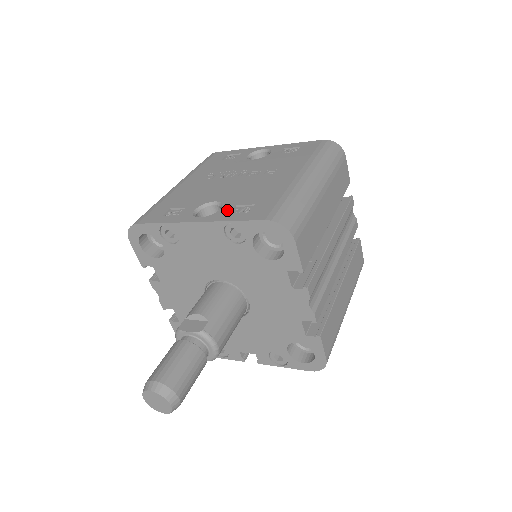
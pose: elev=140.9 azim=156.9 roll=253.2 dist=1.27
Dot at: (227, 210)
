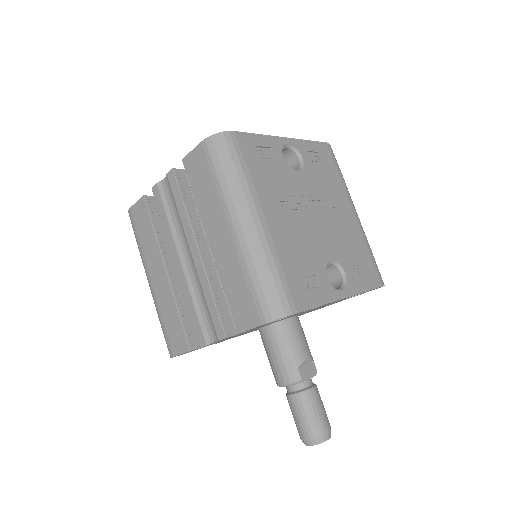
Dot at: (352, 276)
